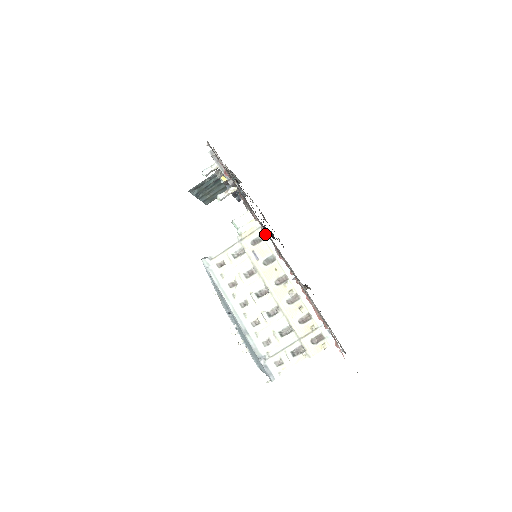
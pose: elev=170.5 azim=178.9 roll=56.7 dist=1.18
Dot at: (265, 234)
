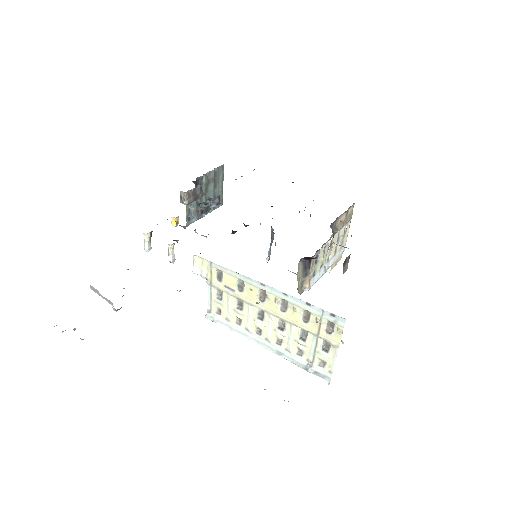
Dot at: (218, 266)
